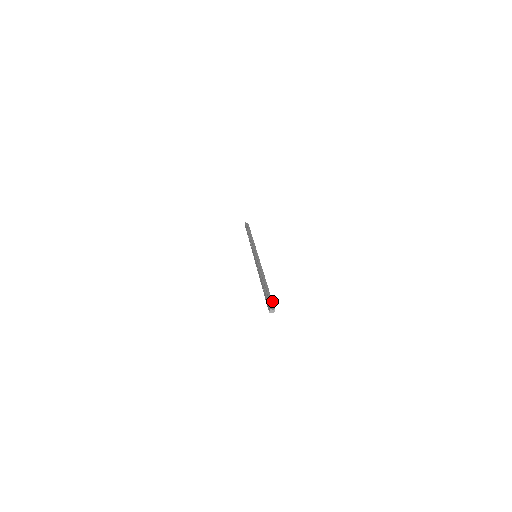
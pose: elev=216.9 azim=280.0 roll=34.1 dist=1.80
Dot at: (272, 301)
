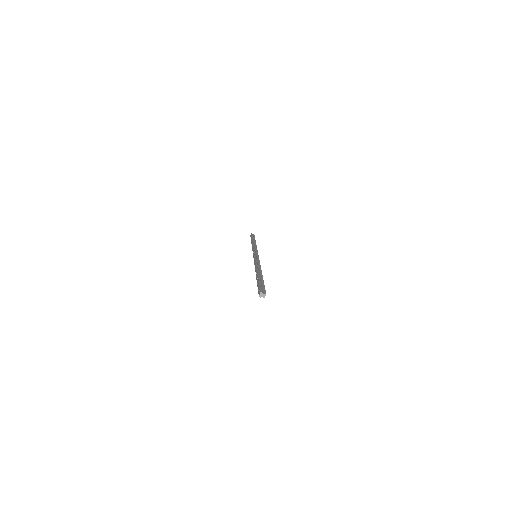
Dot at: occluded
